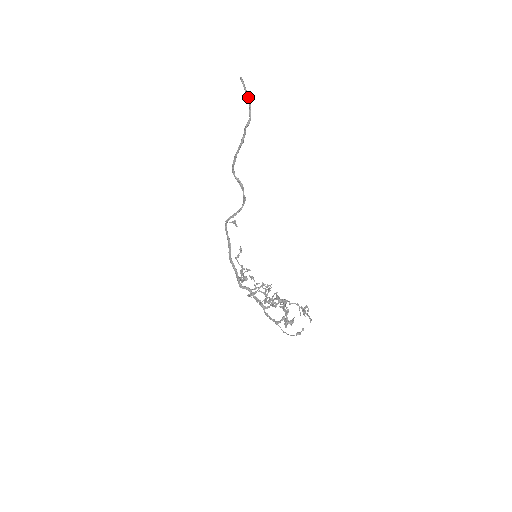
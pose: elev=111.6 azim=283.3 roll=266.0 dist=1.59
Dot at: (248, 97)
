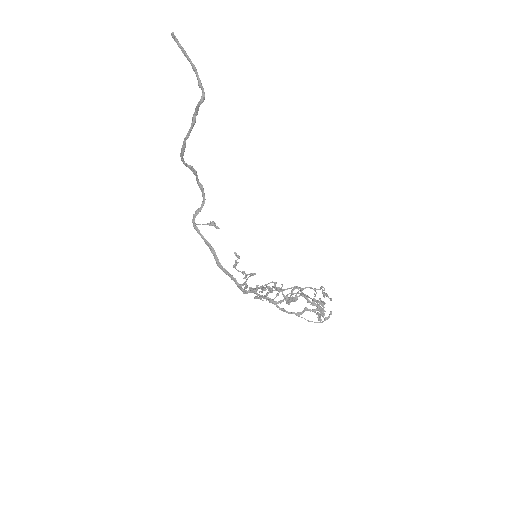
Dot at: (190, 61)
